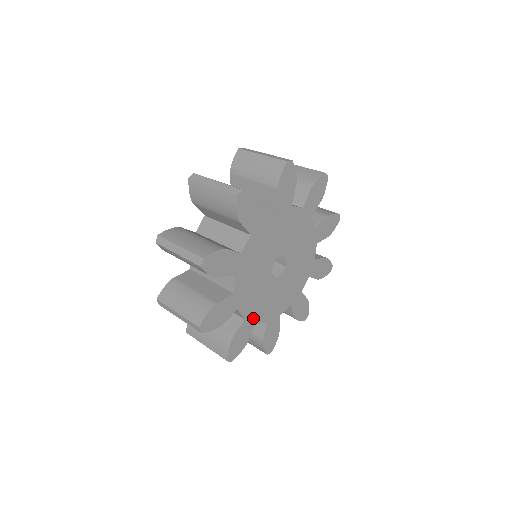
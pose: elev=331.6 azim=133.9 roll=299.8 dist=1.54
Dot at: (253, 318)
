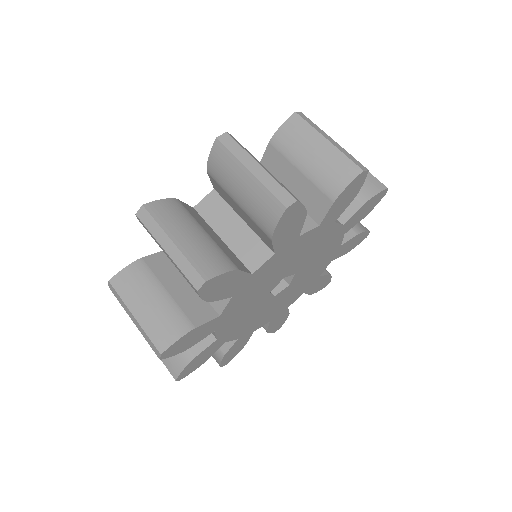
Dot at: (226, 337)
